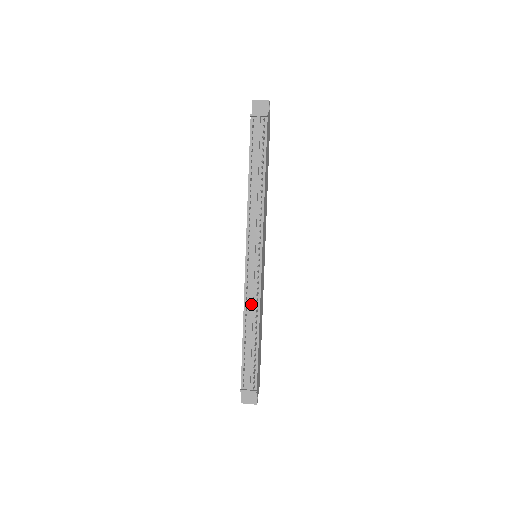
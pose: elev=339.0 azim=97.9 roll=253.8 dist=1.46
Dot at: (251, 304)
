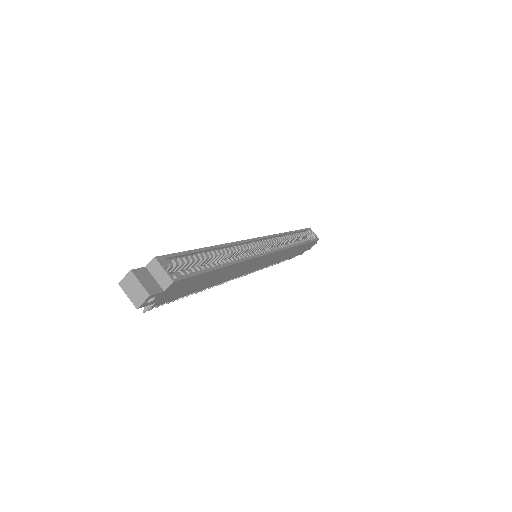
Dot at: occluded
